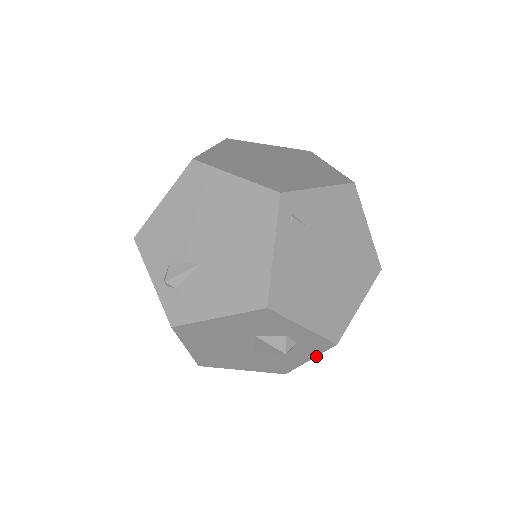
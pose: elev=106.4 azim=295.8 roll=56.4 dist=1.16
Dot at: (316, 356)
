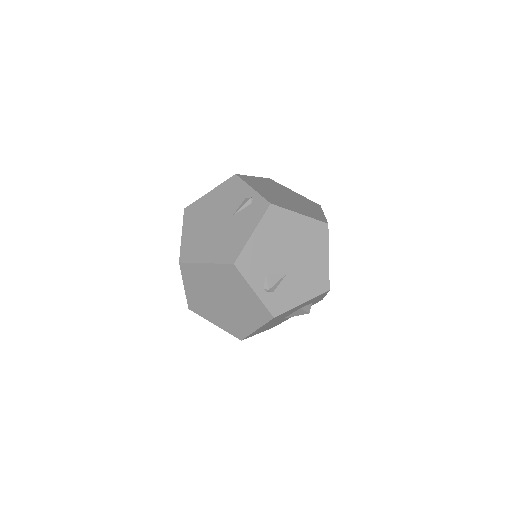
Dot at: occluded
